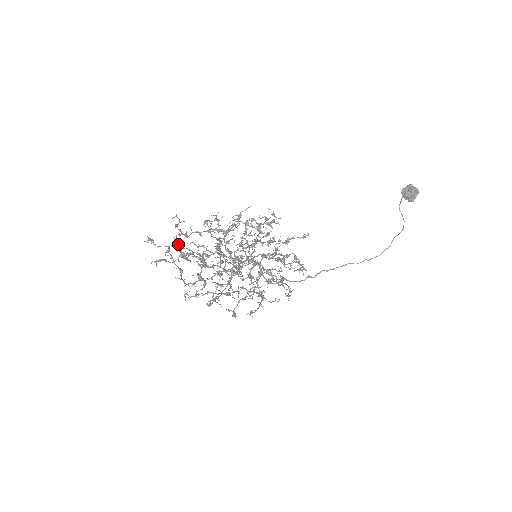
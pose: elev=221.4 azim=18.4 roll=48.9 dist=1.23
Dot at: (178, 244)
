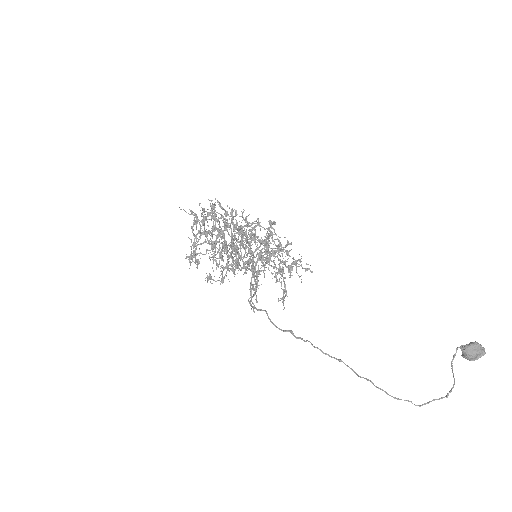
Dot at: occluded
